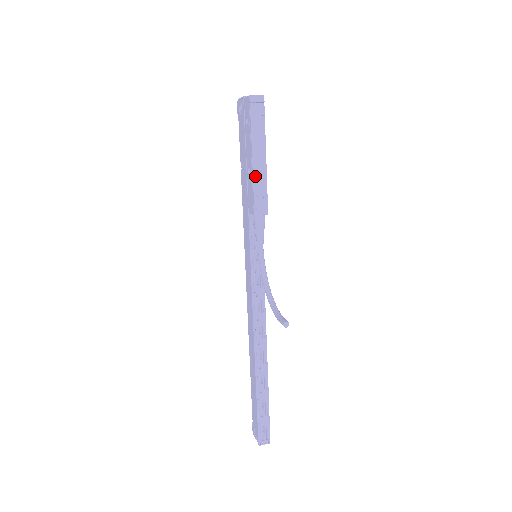
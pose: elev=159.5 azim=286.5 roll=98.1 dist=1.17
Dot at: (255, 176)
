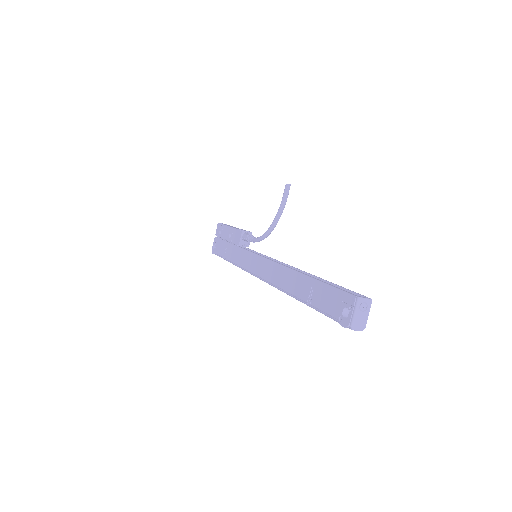
Dot at: occluded
